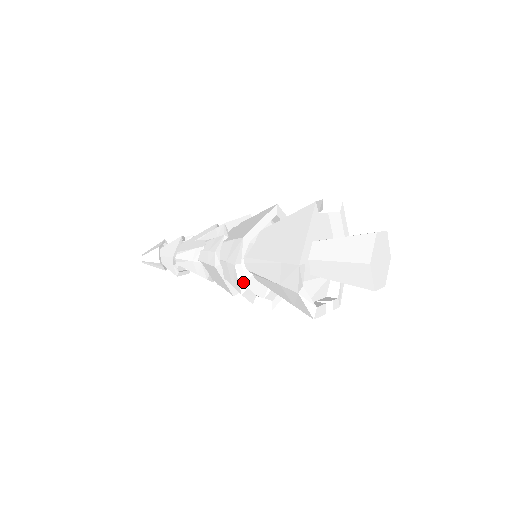
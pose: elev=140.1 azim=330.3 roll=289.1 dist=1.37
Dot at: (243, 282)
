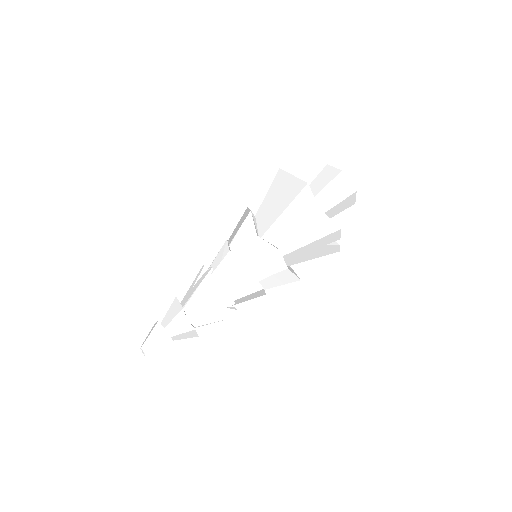
Dot at: (272, 245)
